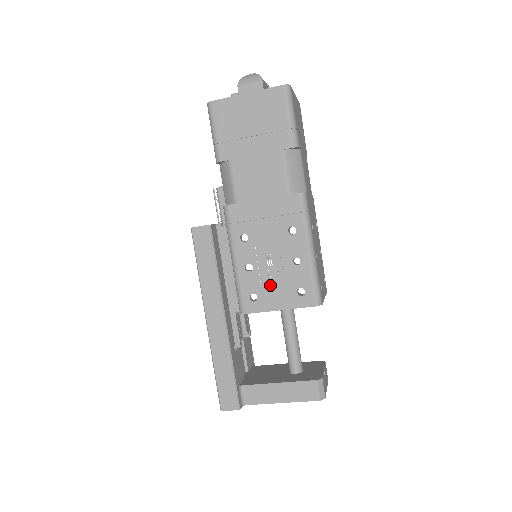
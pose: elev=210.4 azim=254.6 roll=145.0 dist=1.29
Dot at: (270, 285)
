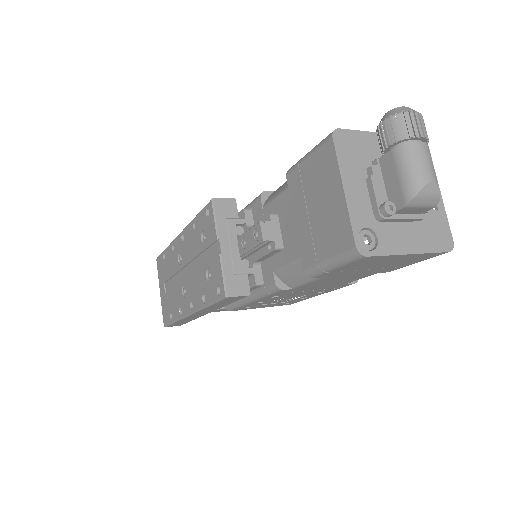
Dot at: (268, 304)
